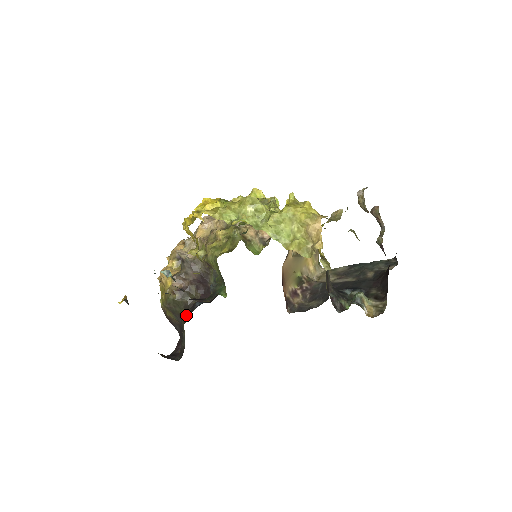
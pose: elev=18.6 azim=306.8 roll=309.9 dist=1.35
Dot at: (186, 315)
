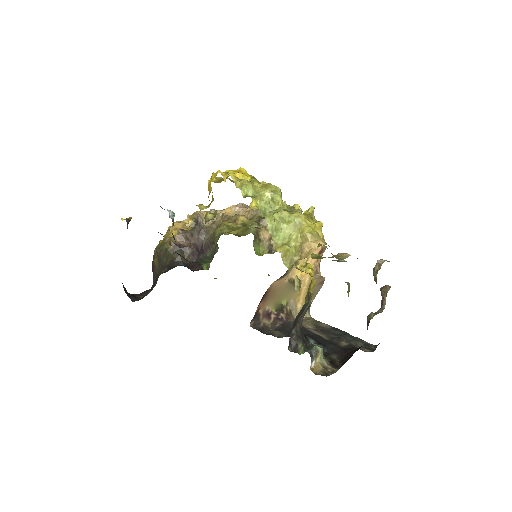
Dot at: (167, 268)
